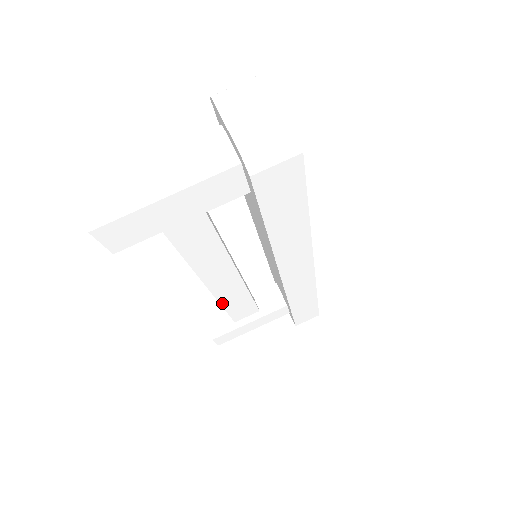
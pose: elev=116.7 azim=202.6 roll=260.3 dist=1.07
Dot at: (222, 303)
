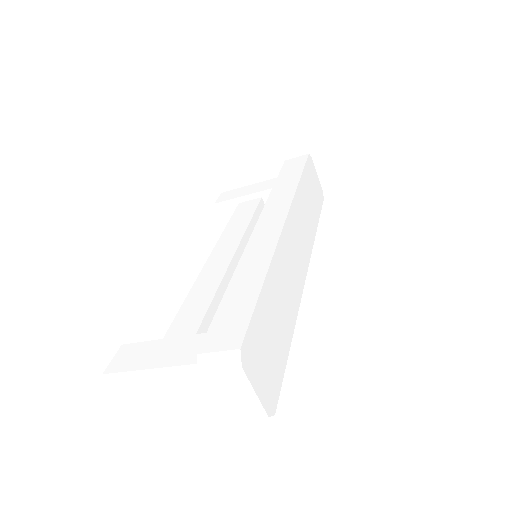
Dot at: occluded
